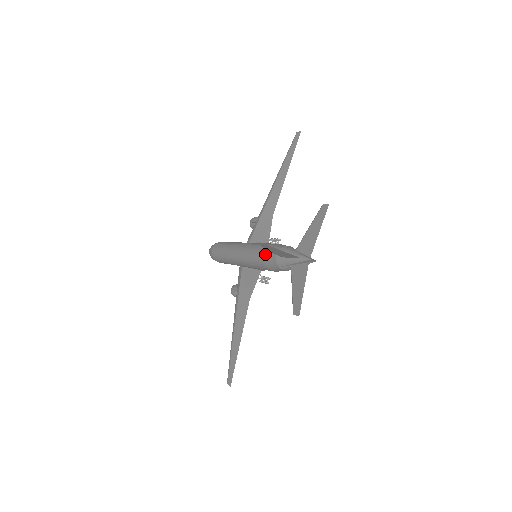
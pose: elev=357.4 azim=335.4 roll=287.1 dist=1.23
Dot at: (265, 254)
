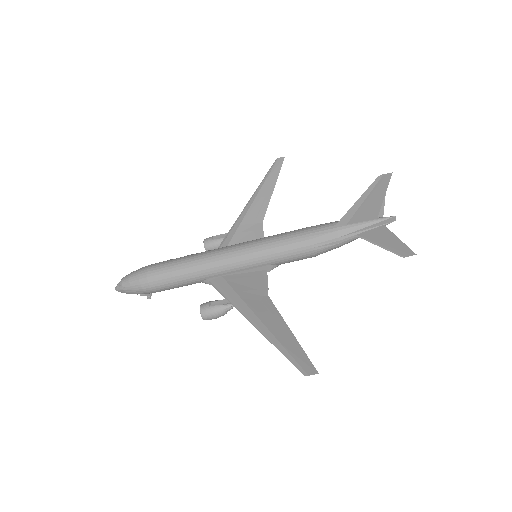
Dot at: (310, 231)
